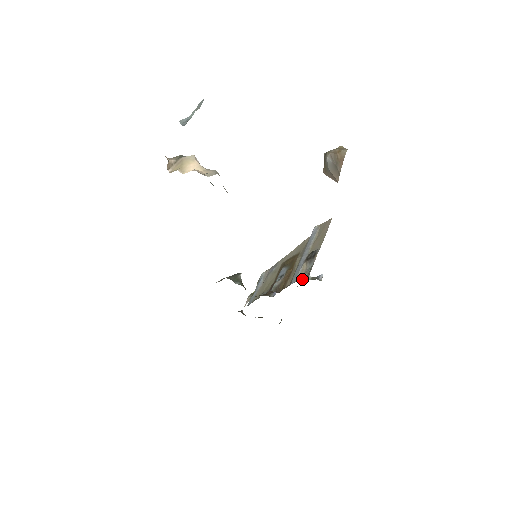
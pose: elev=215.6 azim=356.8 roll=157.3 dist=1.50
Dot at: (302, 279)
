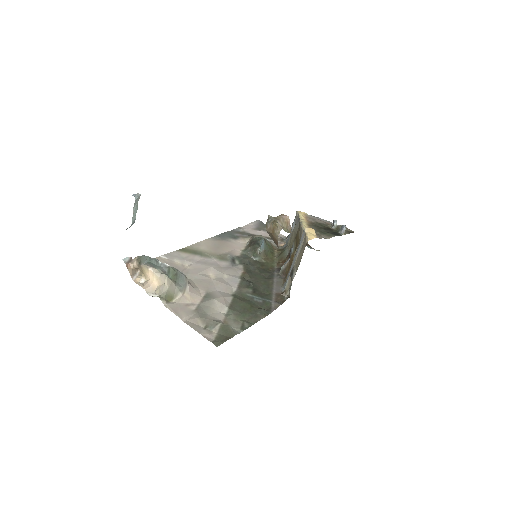
Dot at: (287, 291)
